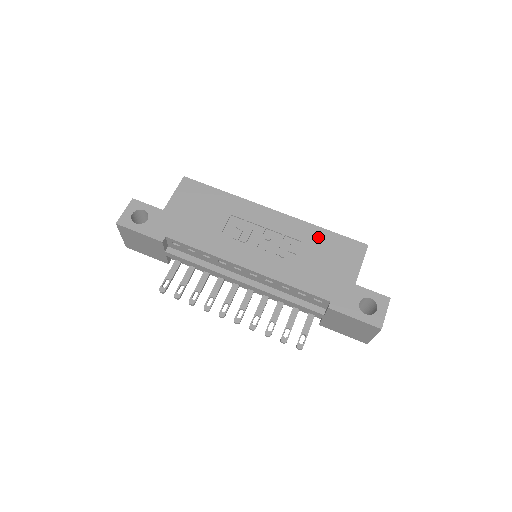
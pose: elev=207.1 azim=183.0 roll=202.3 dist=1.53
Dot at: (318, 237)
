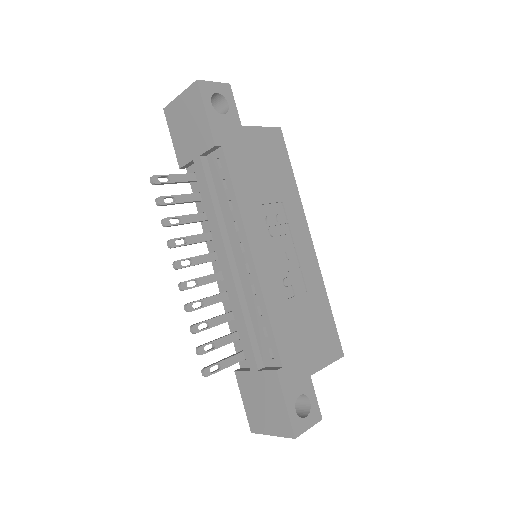
Dot at: (320, 304)
